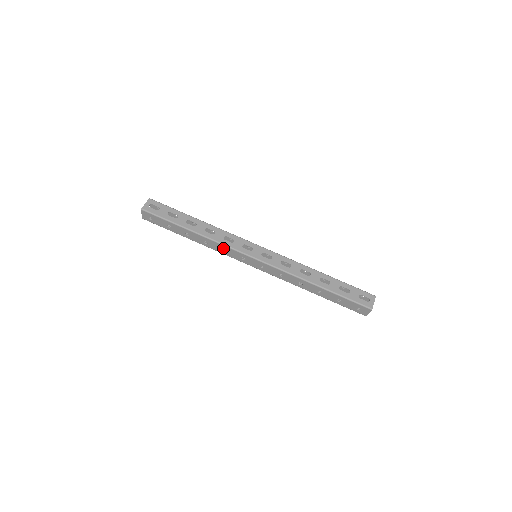
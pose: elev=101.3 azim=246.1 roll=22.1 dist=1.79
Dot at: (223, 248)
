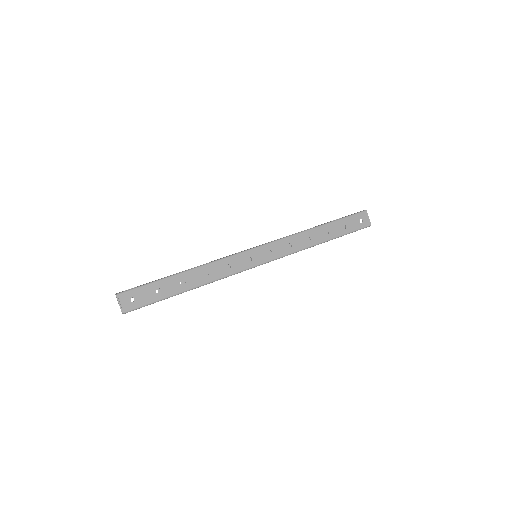
Dot at: (225, 264)
